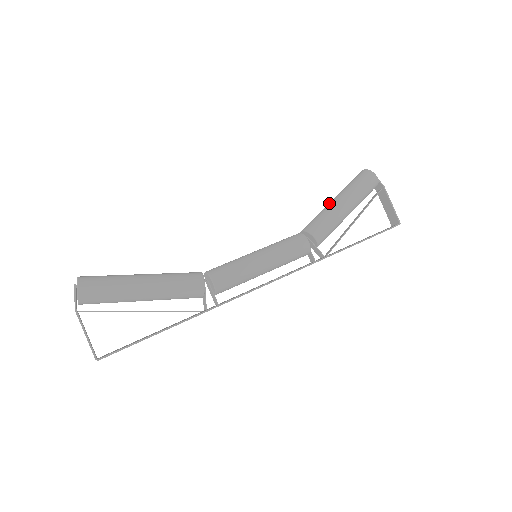
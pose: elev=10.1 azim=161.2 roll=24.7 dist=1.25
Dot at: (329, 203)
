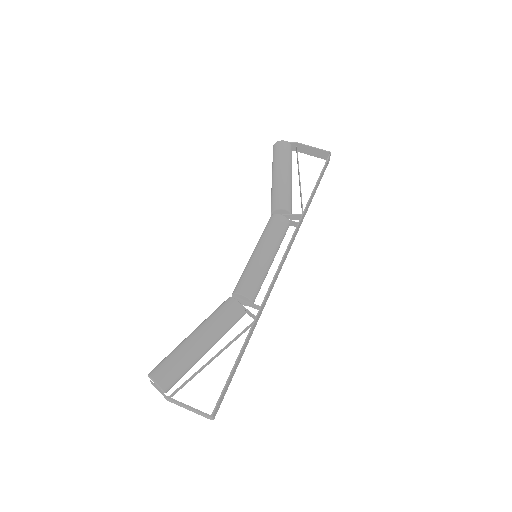
Dot at: occluded
